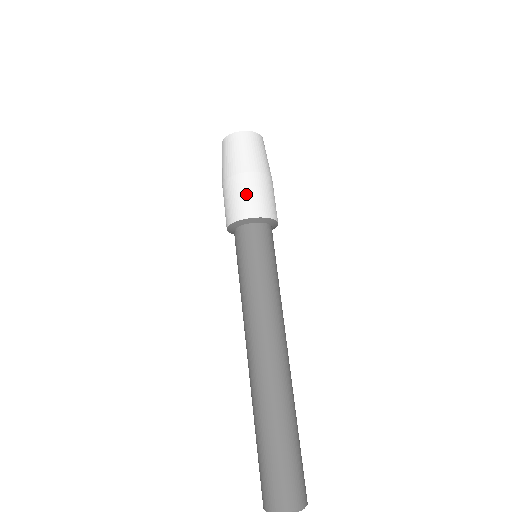
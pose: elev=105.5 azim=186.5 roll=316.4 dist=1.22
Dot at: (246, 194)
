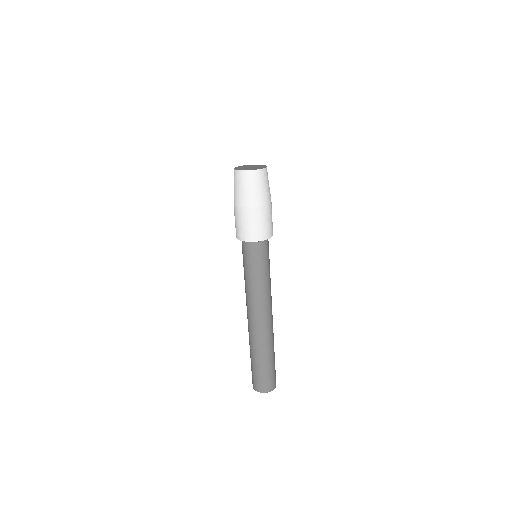
Dot at: (247, 224)
